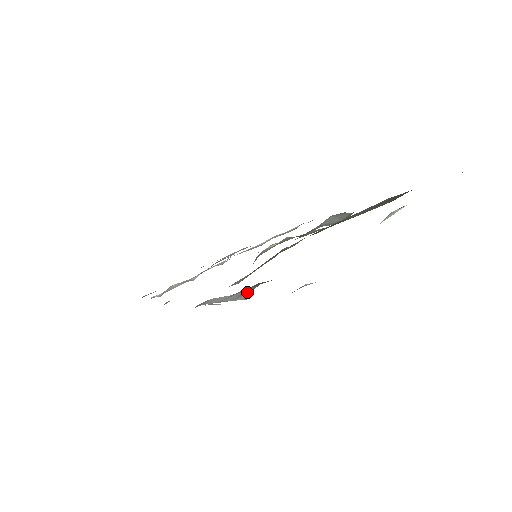
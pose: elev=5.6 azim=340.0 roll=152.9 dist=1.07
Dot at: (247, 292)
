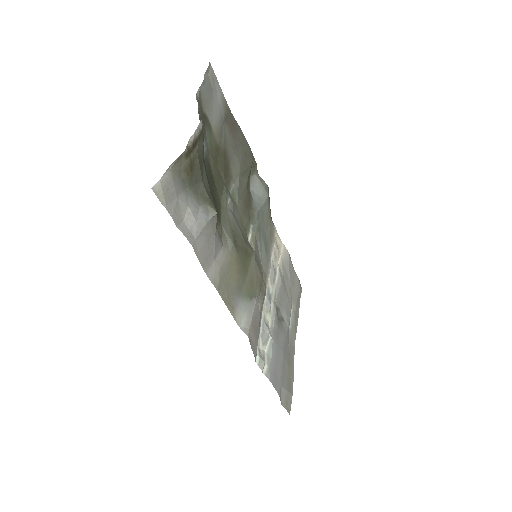
Dot at: (207, 208)
